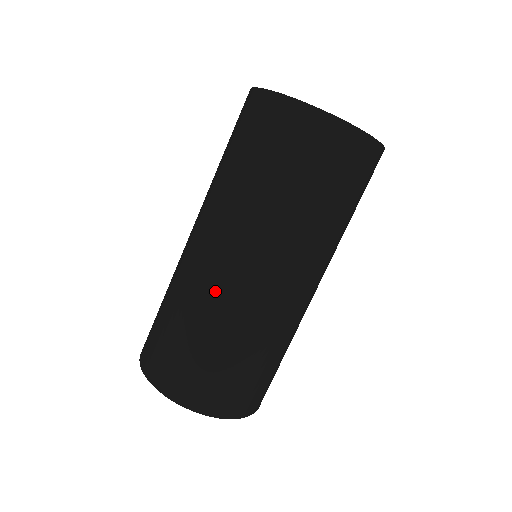
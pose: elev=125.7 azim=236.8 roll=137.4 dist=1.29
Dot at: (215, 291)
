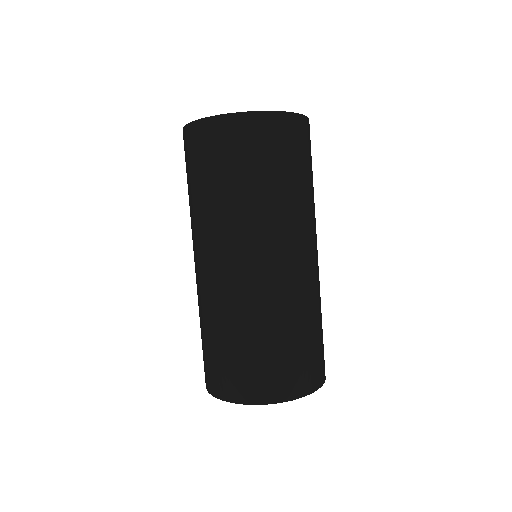
Dot at: (230, 295)
